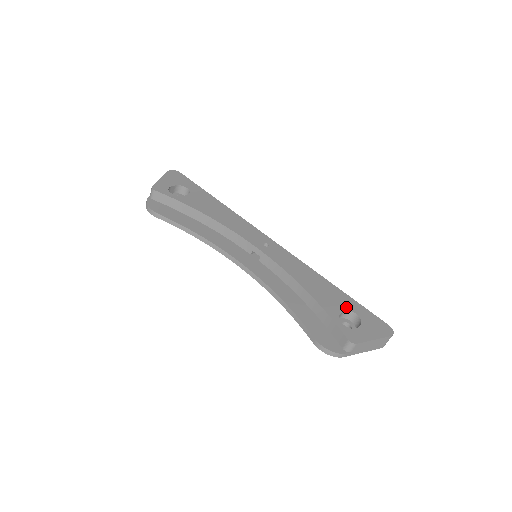
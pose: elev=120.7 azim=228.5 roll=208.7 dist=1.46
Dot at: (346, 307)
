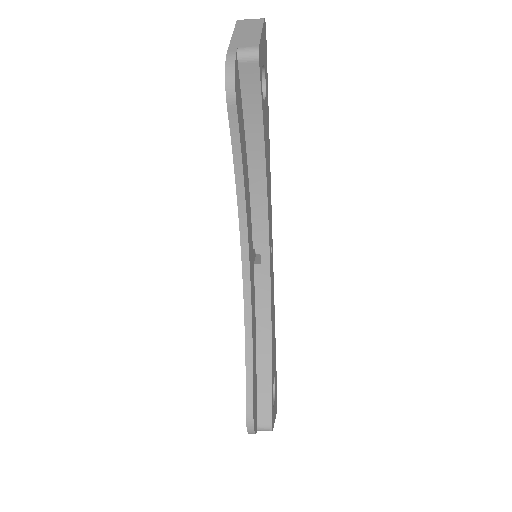
Dot at: occluded
